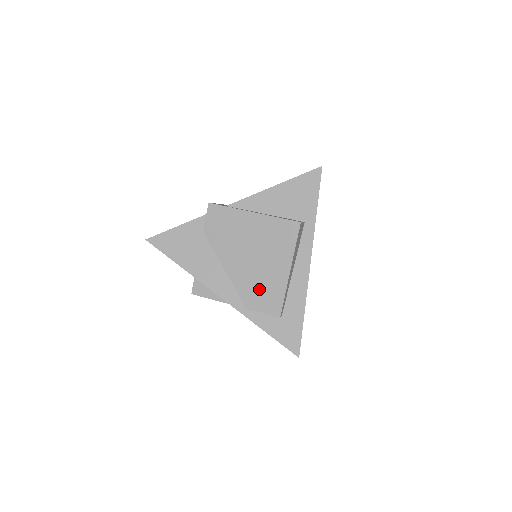
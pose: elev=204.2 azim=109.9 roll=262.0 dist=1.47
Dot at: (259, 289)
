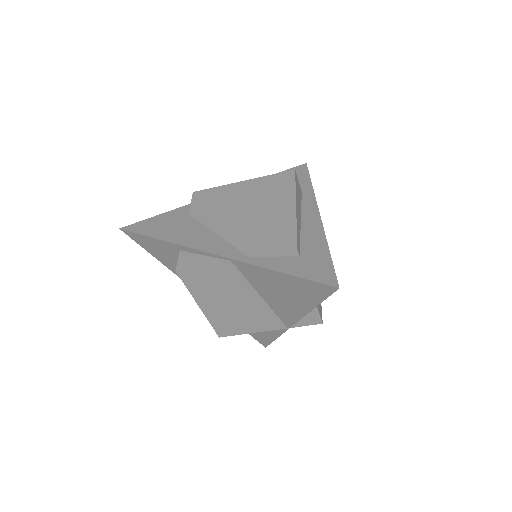
Dot at: (263, 234)
